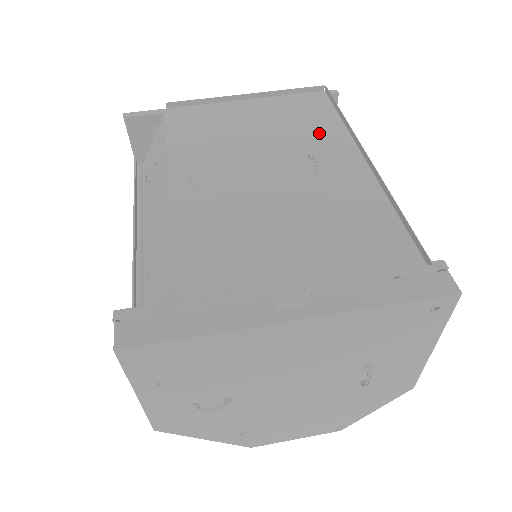
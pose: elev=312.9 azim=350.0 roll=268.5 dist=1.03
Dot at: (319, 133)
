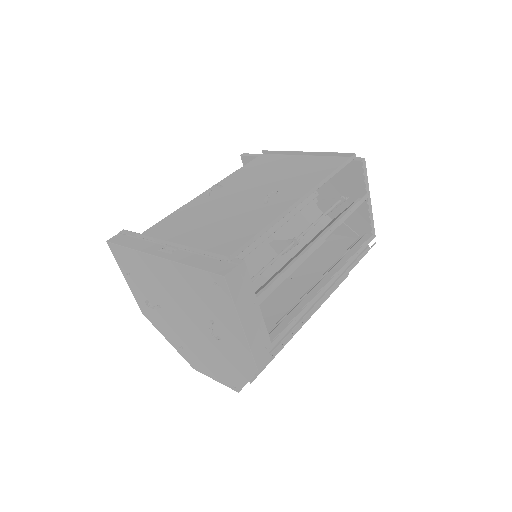
Dot at: (306, 181)
